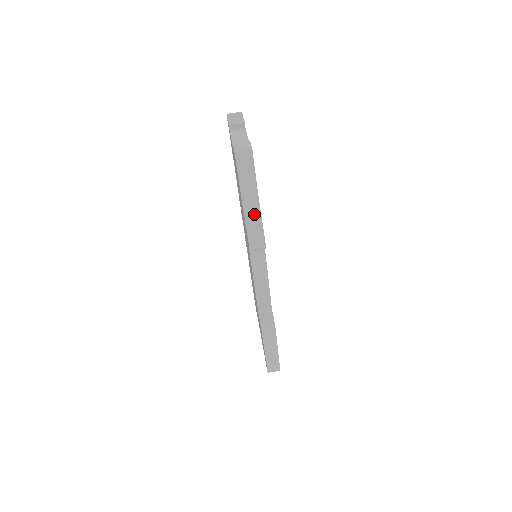
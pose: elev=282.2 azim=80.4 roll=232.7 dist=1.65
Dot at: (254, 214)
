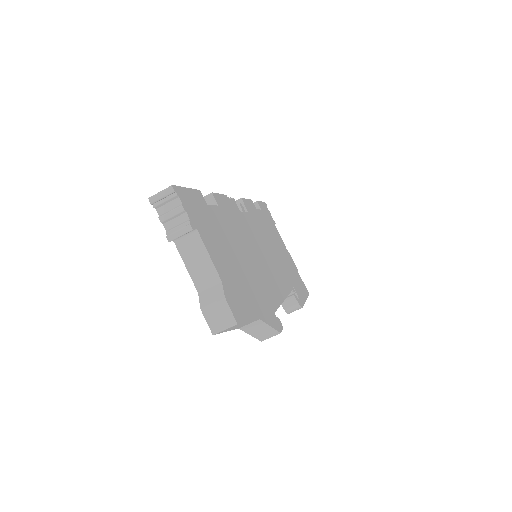
Dot at: (260, 328)
